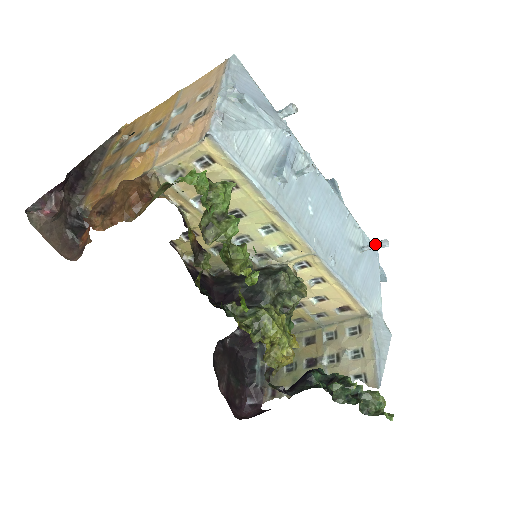
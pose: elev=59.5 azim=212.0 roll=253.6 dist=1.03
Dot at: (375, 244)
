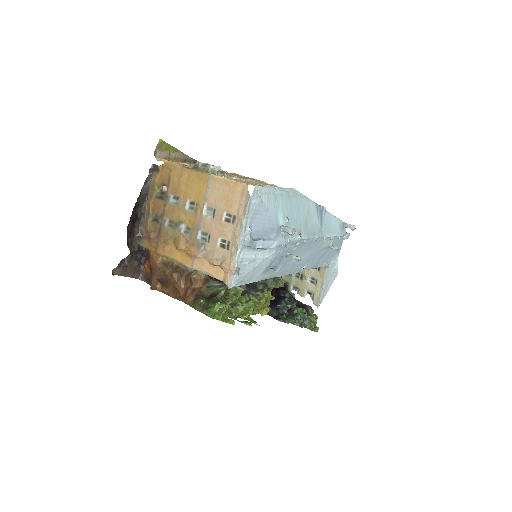
Dot at: (346, 225)
